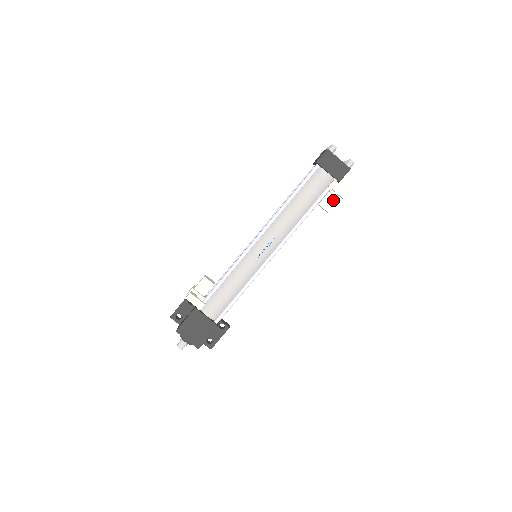
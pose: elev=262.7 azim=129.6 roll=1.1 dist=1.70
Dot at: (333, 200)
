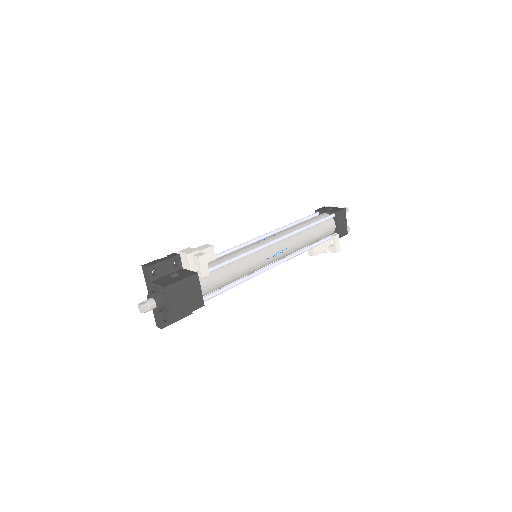
Dot at: (322, 248)
